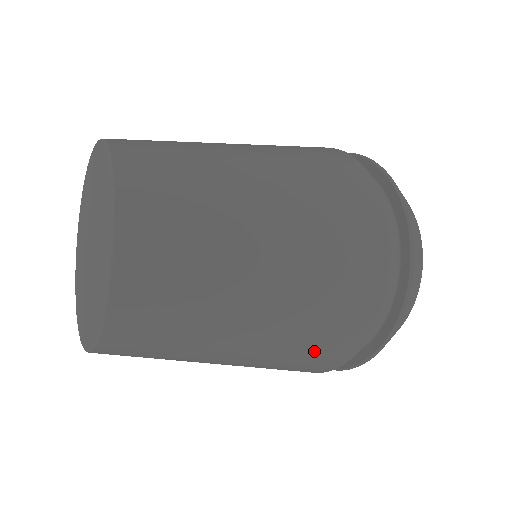
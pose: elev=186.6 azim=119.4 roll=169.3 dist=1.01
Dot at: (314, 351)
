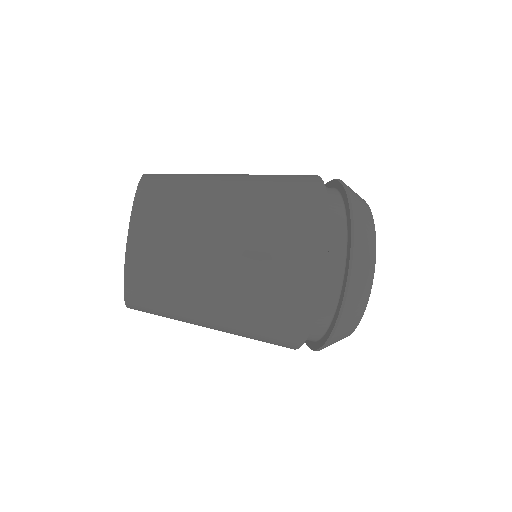
Dot at: (279, 307)
